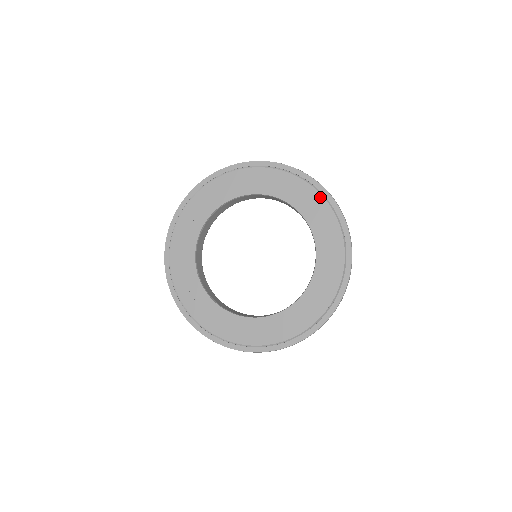
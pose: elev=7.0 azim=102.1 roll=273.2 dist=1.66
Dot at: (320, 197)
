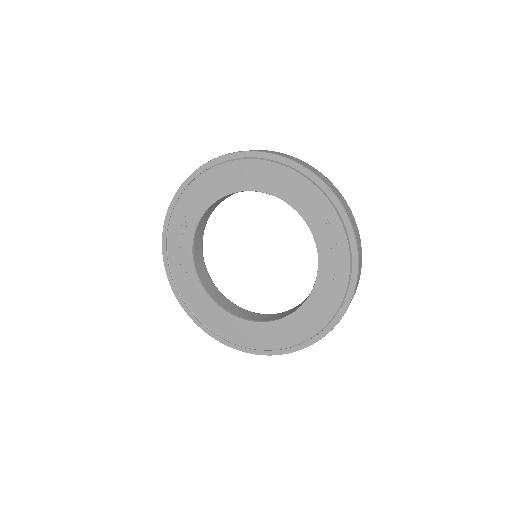
Dot at: (318, 192)
